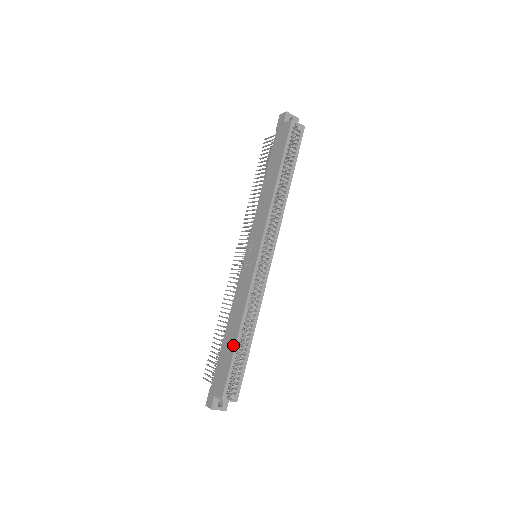
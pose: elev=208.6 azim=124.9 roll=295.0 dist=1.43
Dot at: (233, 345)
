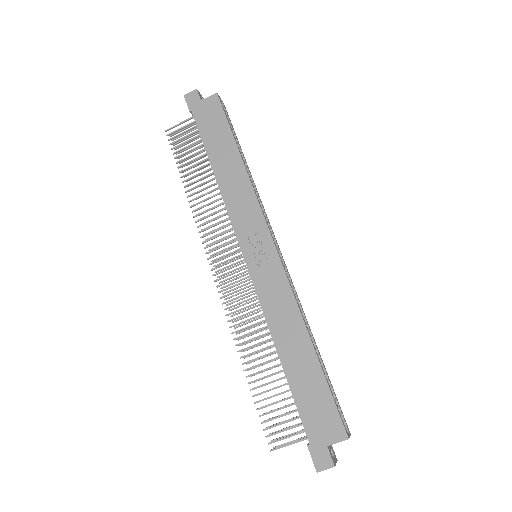
Dot at: (315, 364)
